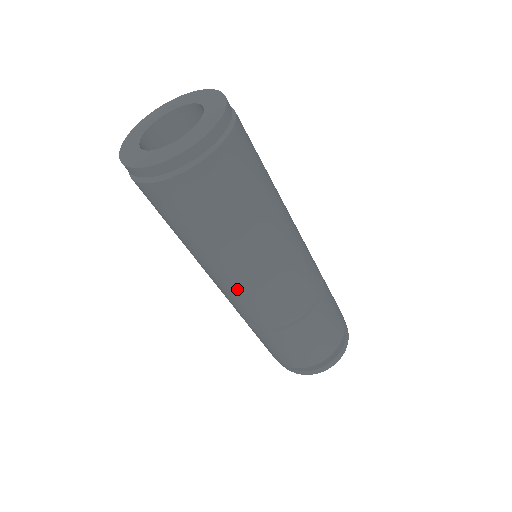
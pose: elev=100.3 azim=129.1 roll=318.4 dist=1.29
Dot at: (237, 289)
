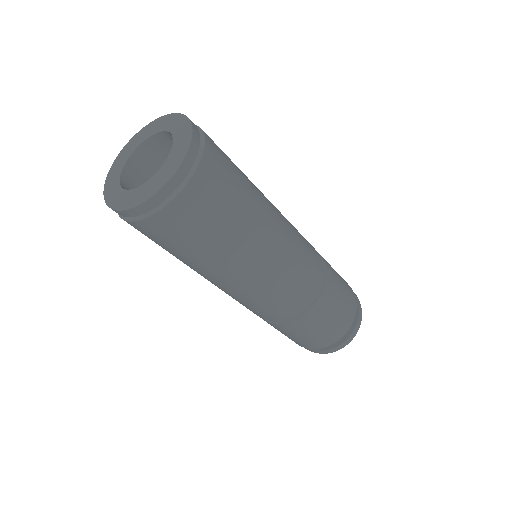
Dot at: (240, 294)
